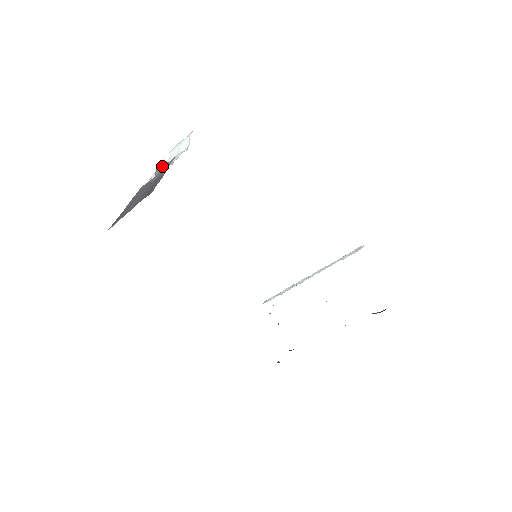
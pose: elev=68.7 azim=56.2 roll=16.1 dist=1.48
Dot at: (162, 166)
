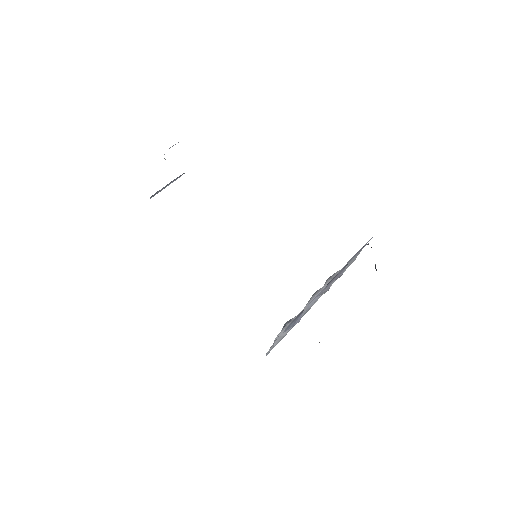
Dot at: (173, 145)
